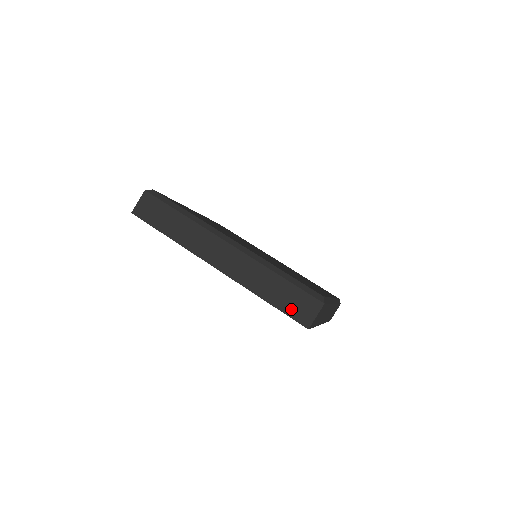
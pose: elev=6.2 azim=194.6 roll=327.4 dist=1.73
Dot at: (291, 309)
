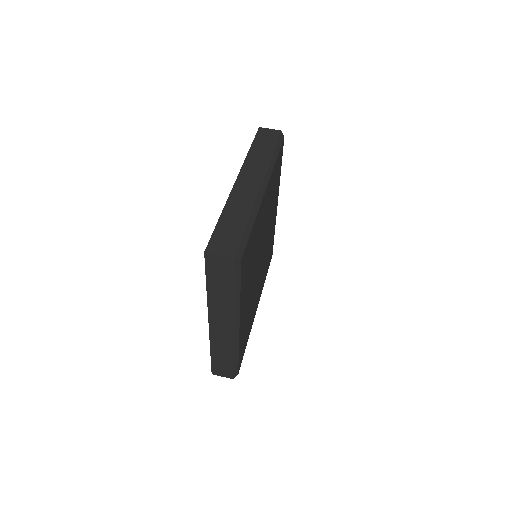
Dot at: (217, 366)
